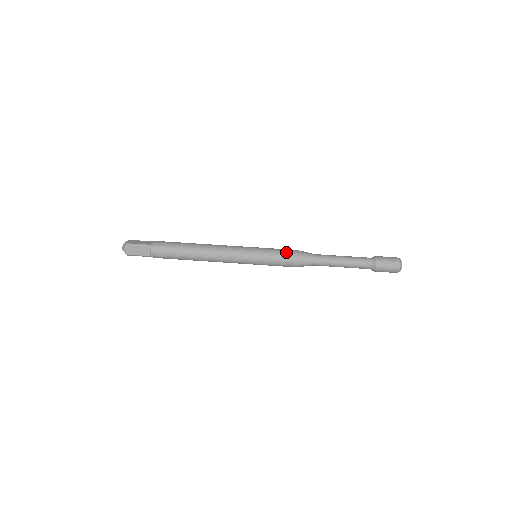
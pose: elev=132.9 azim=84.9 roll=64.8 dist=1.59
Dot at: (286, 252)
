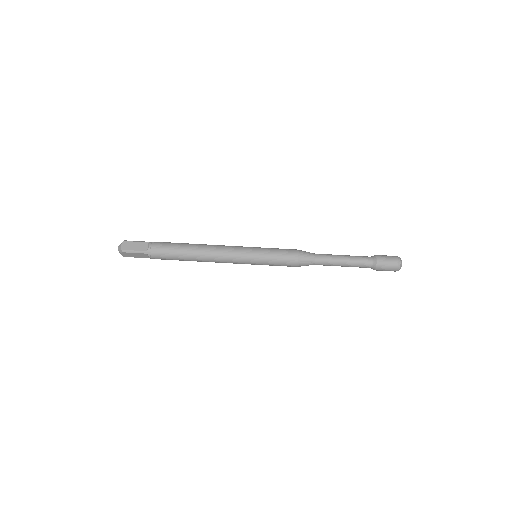
Dot at: (286, 258)
